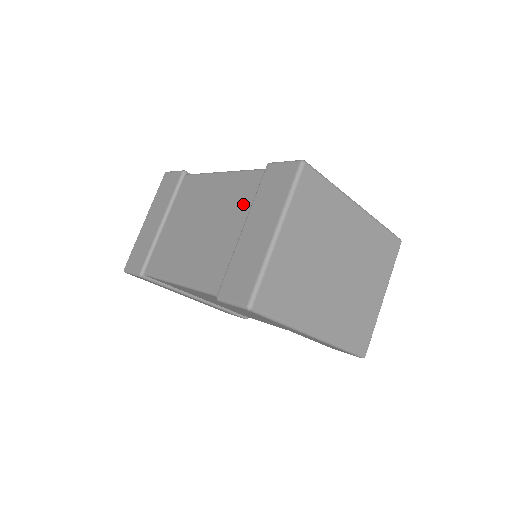
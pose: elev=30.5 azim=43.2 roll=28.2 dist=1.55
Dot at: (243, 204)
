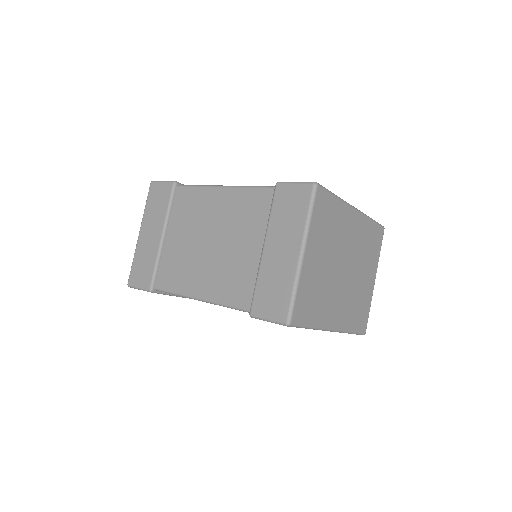
Dot at: (256, 222)
